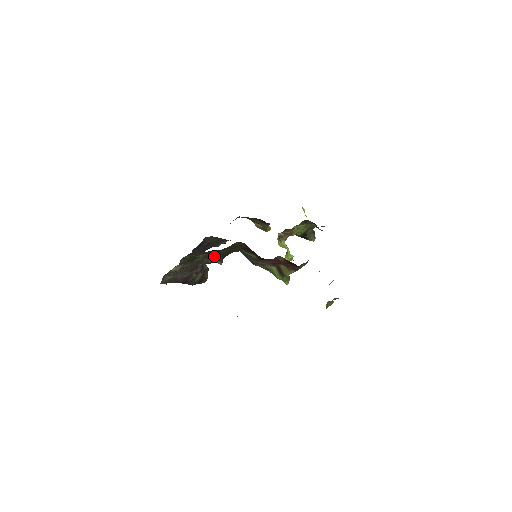
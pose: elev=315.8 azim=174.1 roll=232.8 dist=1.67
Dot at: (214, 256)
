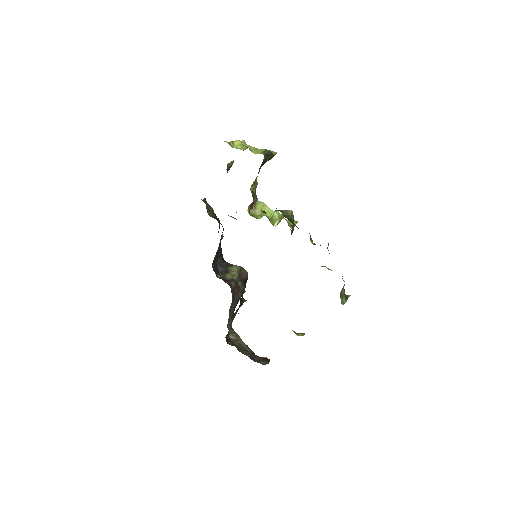
Dot at: occluded
